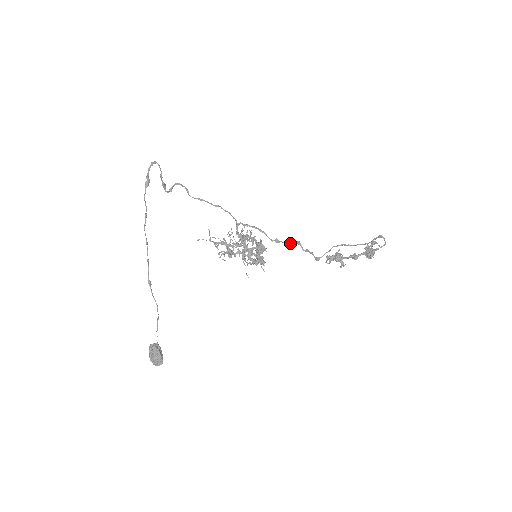
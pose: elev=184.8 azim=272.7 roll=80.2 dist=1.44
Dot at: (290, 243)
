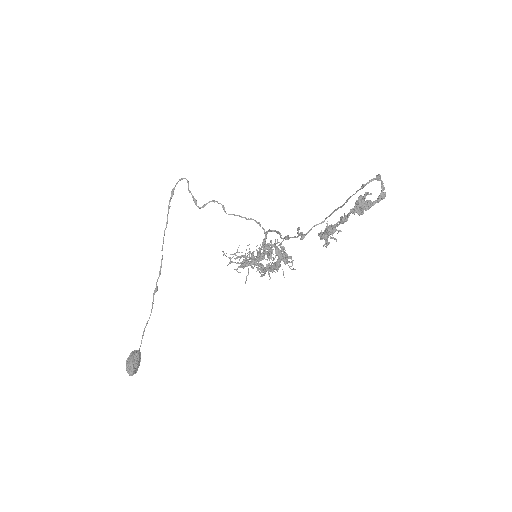
Dot at: (297, 236)
